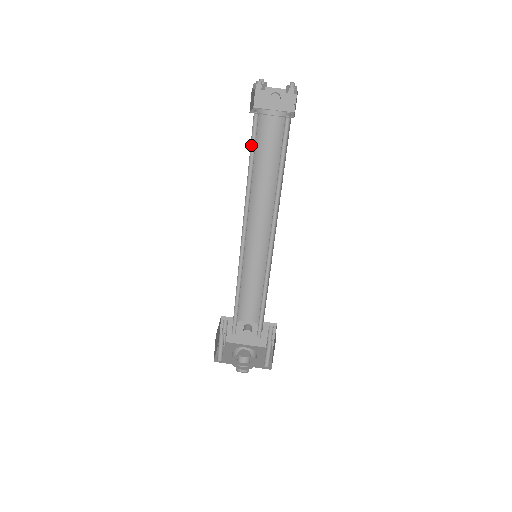
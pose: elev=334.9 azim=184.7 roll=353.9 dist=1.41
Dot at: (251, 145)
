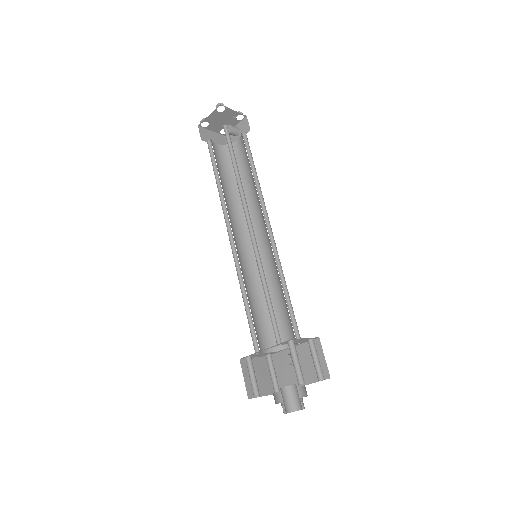
Dot at: (214, 162)
